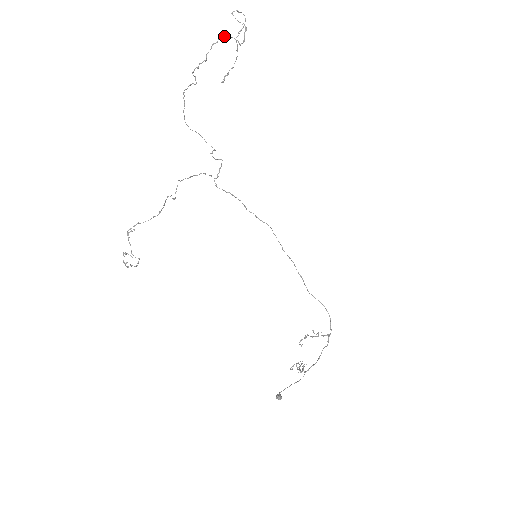
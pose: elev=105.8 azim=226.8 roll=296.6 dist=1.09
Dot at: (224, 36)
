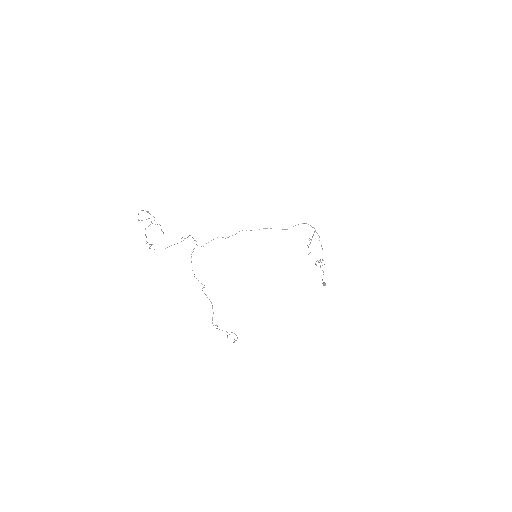
Dot at: occluded
